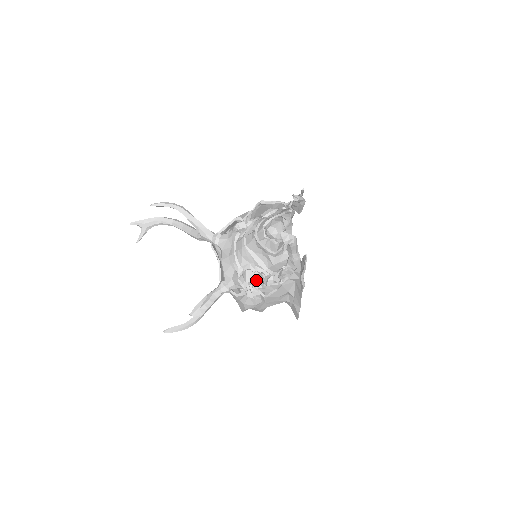
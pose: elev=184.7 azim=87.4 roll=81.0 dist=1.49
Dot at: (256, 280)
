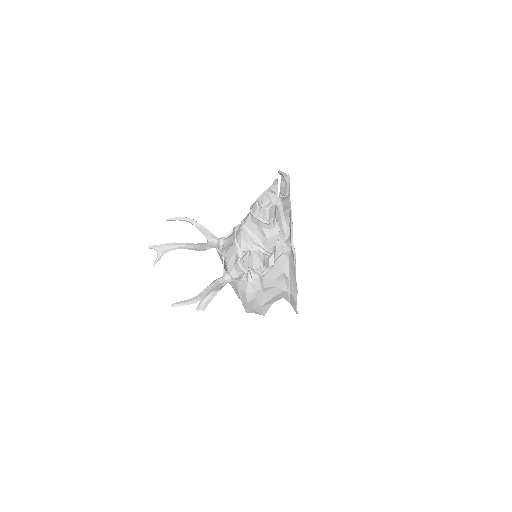
Dot at: occluded
